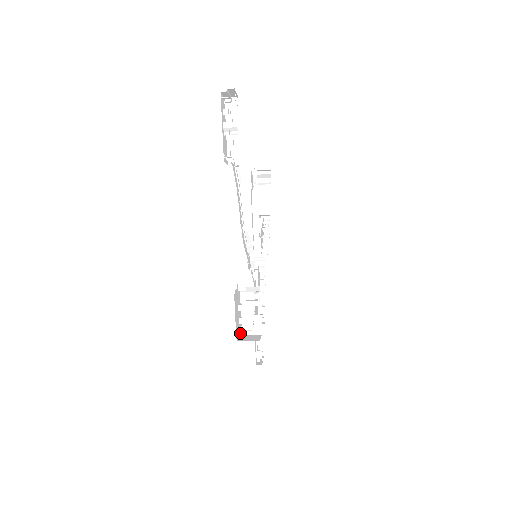
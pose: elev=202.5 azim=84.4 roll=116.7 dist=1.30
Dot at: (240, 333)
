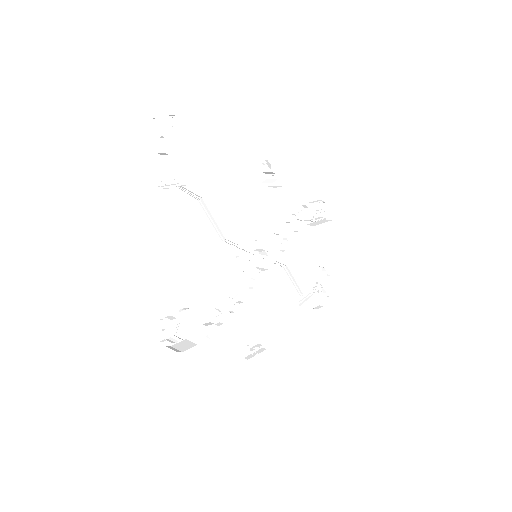
Dot at: (187, 337)
